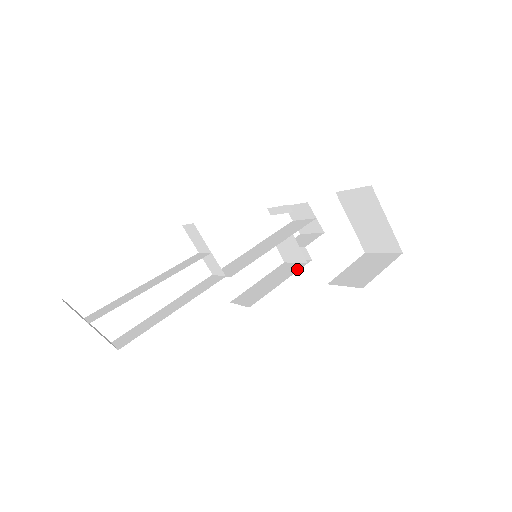
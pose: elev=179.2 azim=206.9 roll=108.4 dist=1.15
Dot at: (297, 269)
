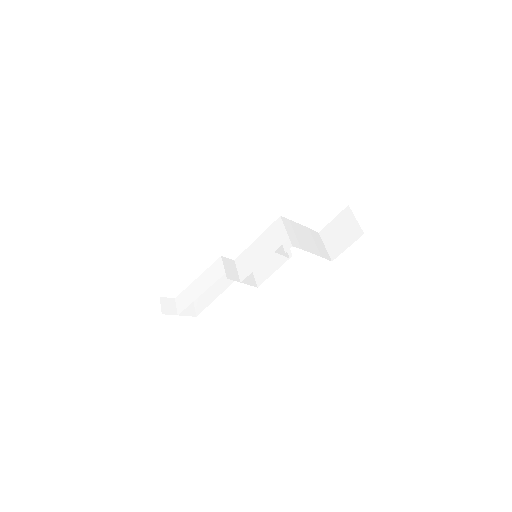
Dot at: (284, 261)
